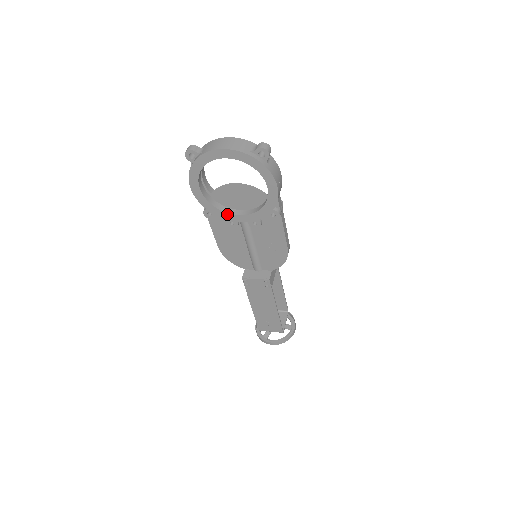
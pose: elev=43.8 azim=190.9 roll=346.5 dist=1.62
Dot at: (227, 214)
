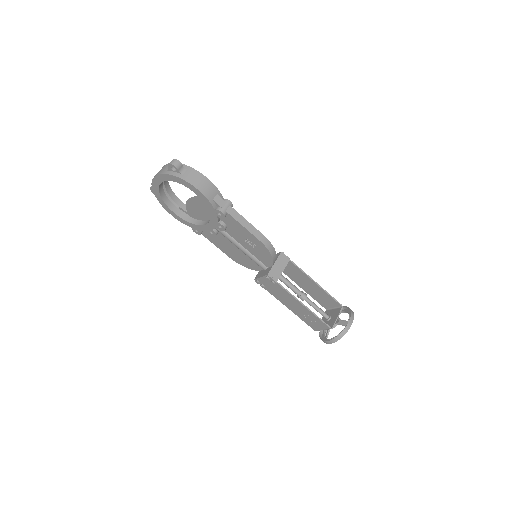
Dot at: (202, 226)
